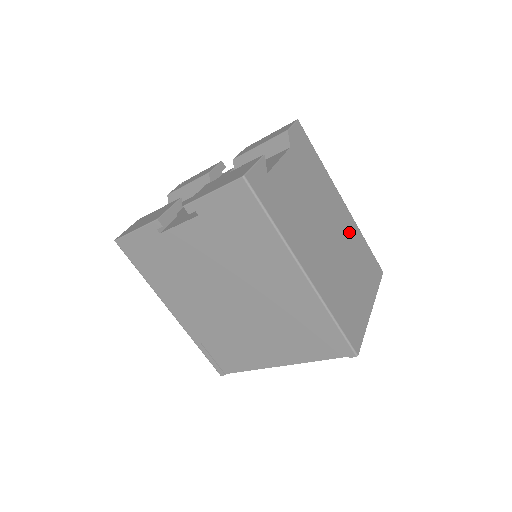
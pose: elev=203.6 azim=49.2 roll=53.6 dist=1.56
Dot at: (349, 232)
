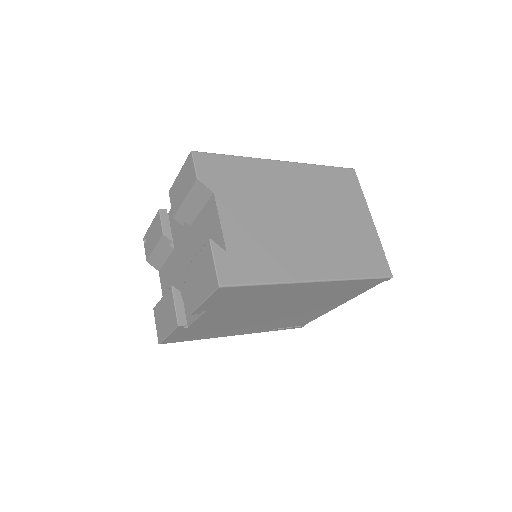
Dot at: (308, 183)
